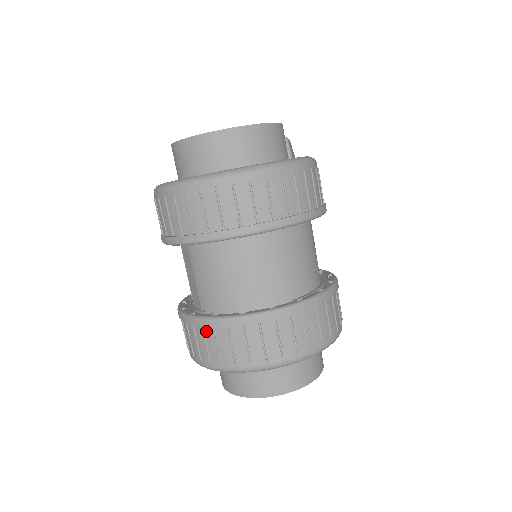
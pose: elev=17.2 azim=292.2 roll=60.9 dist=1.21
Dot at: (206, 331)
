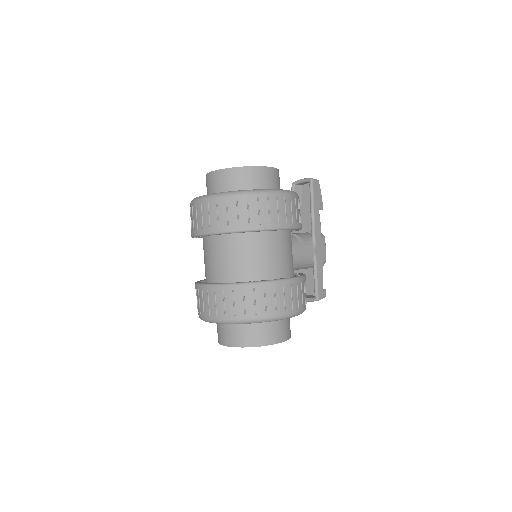
Dot at: (200, 293)
